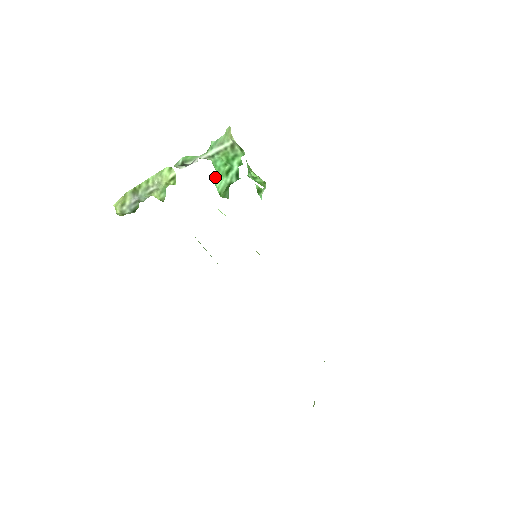
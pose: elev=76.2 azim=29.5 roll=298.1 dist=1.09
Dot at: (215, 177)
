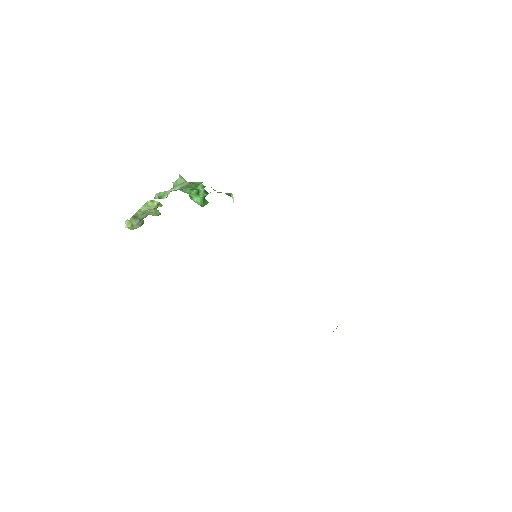
Dot at: (190, 197)
